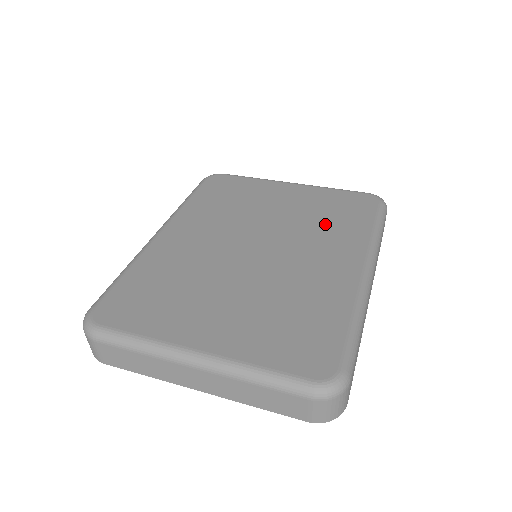
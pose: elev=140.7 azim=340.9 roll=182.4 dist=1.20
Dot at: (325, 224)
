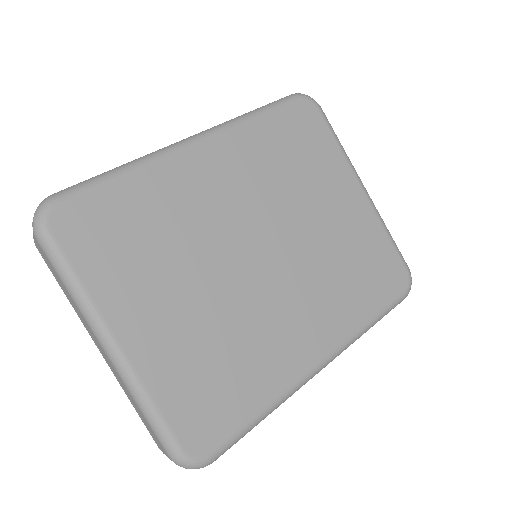
Dot at: (341, 277)
